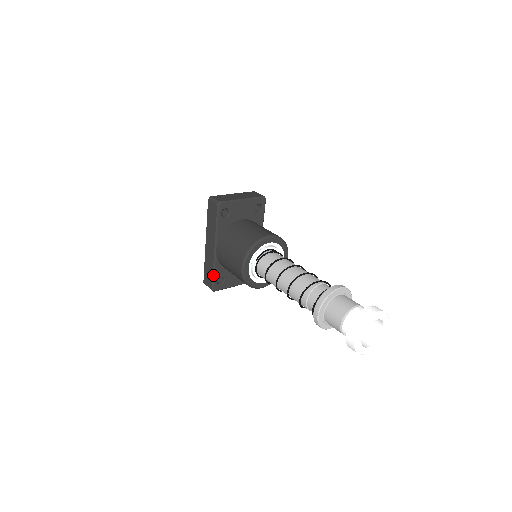
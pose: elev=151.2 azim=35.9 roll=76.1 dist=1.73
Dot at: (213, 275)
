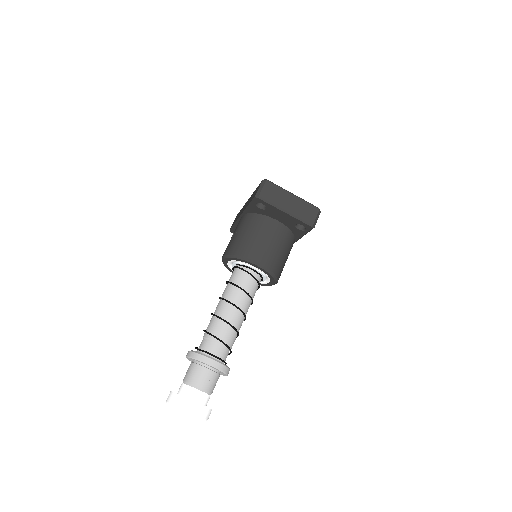
Dot at: (234, 225)
